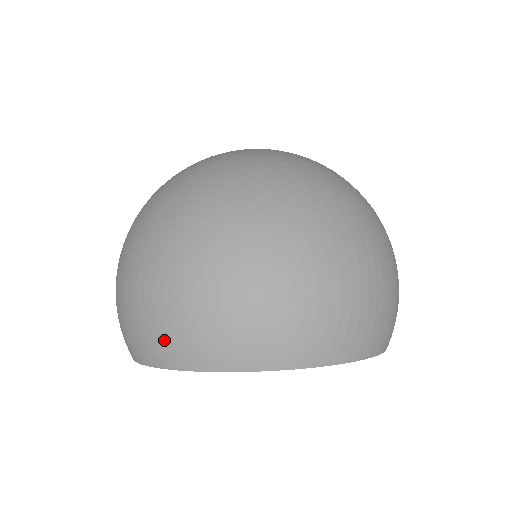
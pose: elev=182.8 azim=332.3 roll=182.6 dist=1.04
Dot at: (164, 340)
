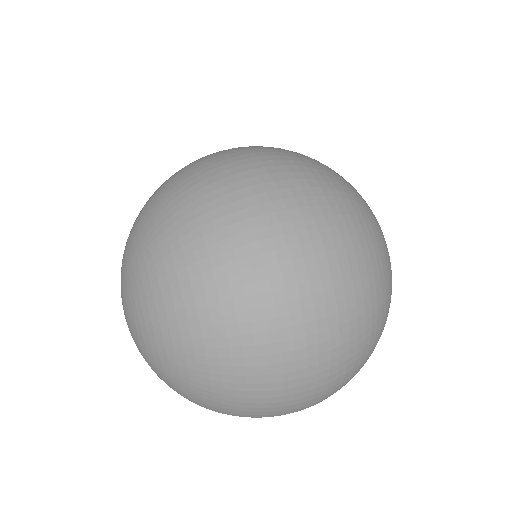
Dot at: occluded
